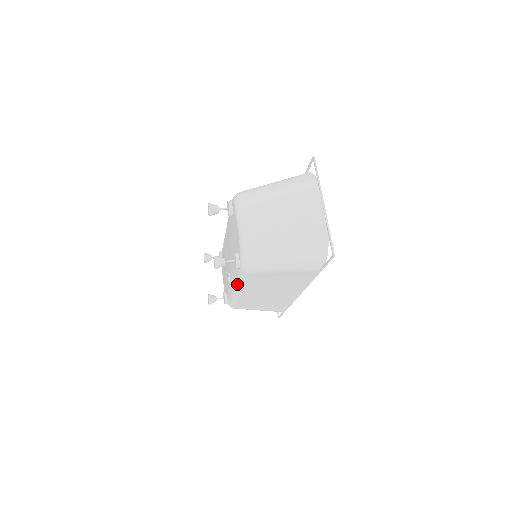
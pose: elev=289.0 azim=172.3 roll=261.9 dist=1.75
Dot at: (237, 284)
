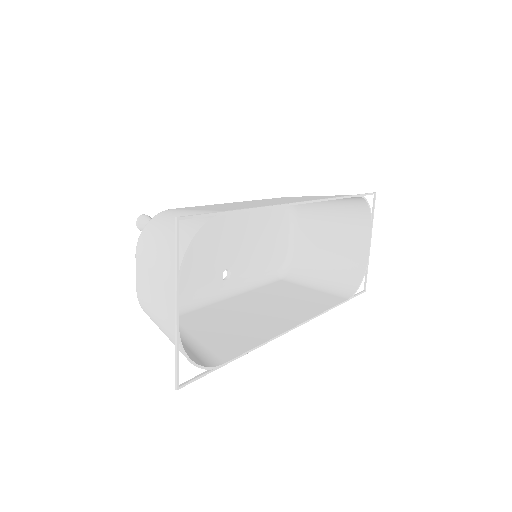
Dot at: (209, 298)
